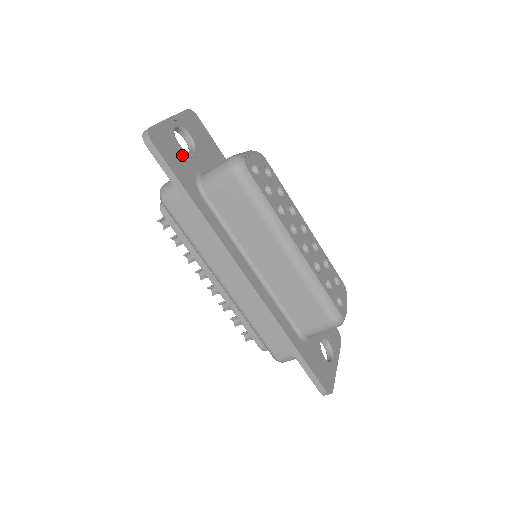
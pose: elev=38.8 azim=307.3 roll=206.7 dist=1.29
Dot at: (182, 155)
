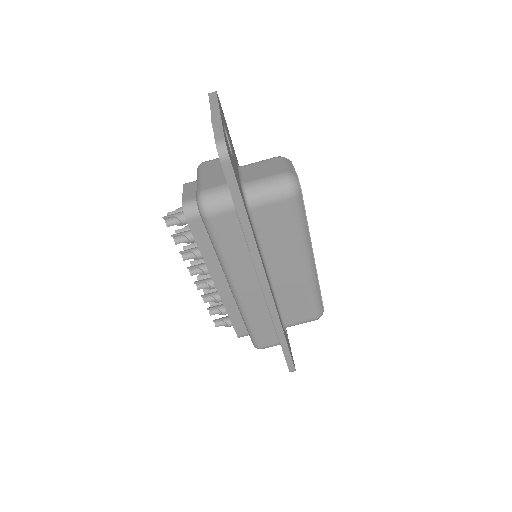
Dot at: (234, 164)
